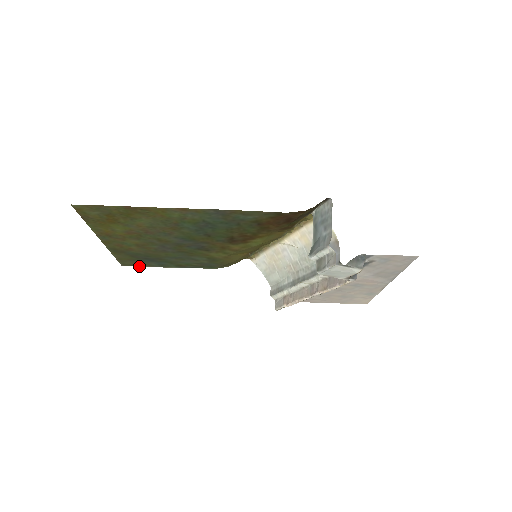
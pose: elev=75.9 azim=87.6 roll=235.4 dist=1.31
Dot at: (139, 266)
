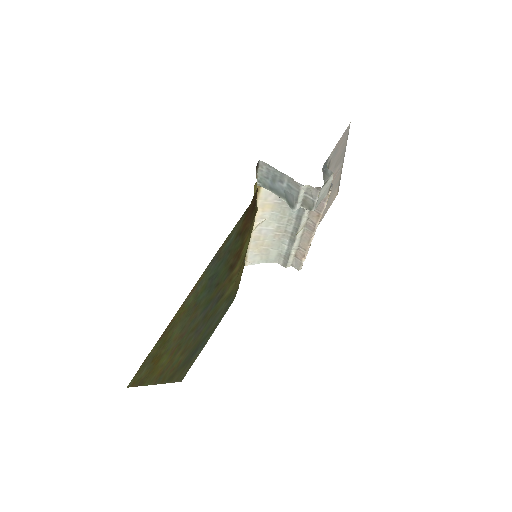
Dot at: occluded
